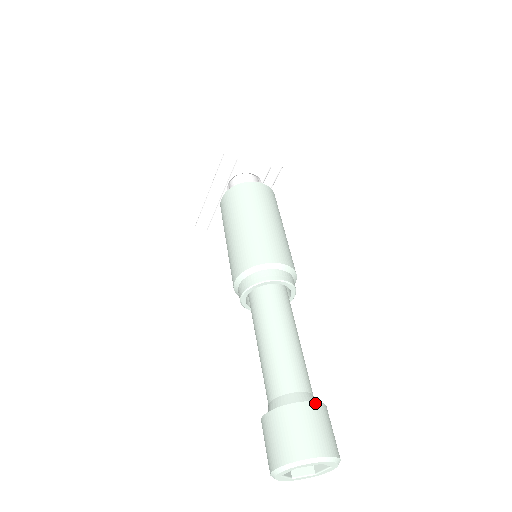
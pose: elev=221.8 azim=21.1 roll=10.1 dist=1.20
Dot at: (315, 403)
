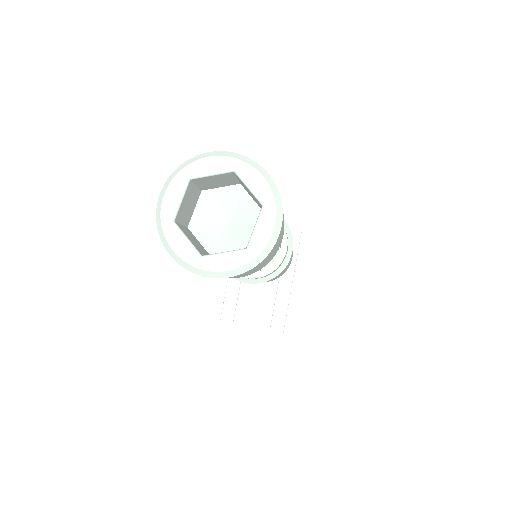
Dot at: occluded
